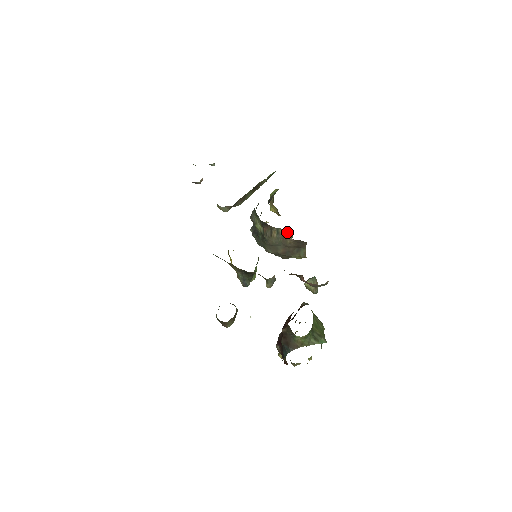
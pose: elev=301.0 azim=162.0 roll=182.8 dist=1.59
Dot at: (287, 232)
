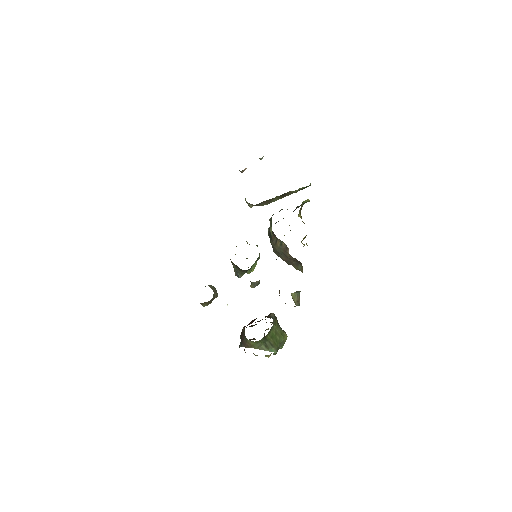
Dot at: occluded
